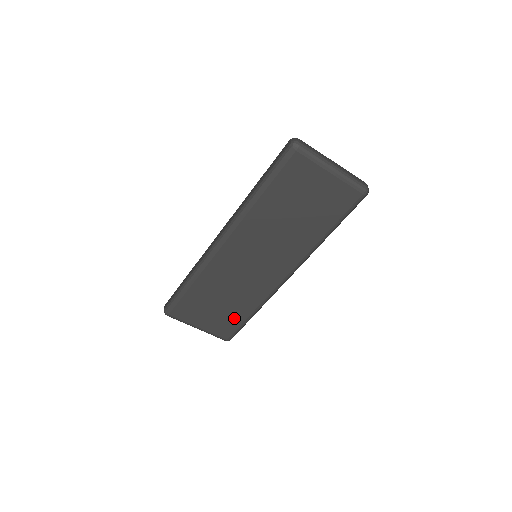
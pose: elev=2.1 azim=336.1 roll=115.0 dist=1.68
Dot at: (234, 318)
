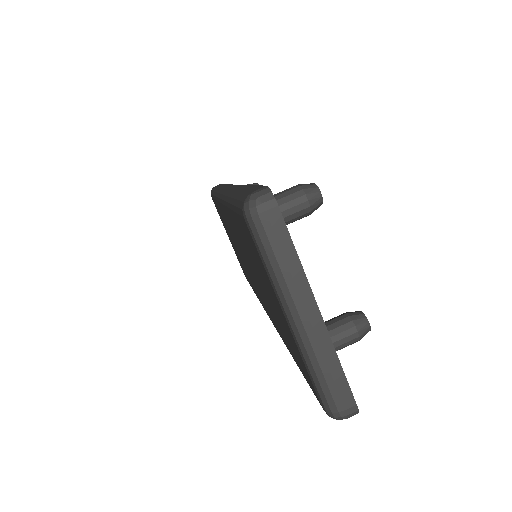
Dot at: occluded
